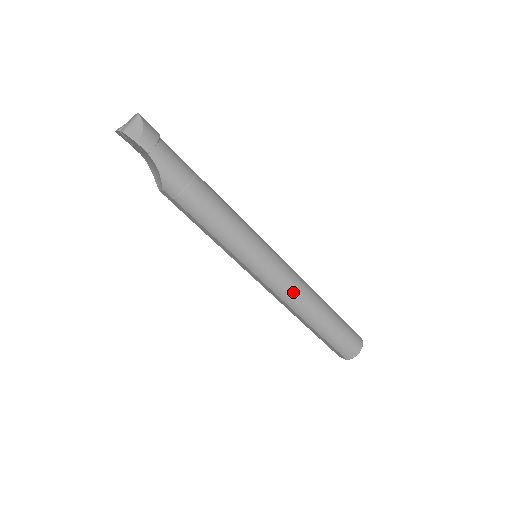
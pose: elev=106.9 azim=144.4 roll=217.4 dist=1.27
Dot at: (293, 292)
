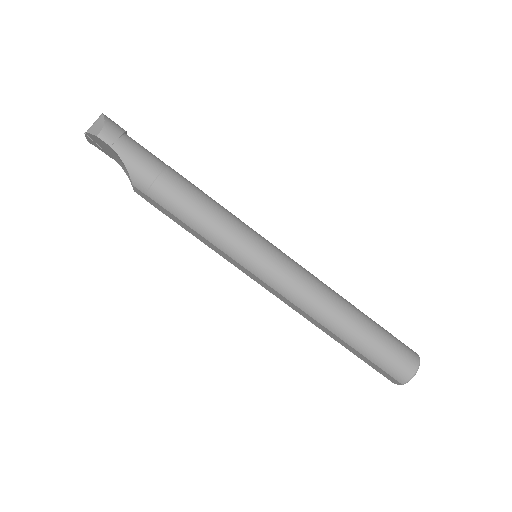
Dot at: (306, 292)
